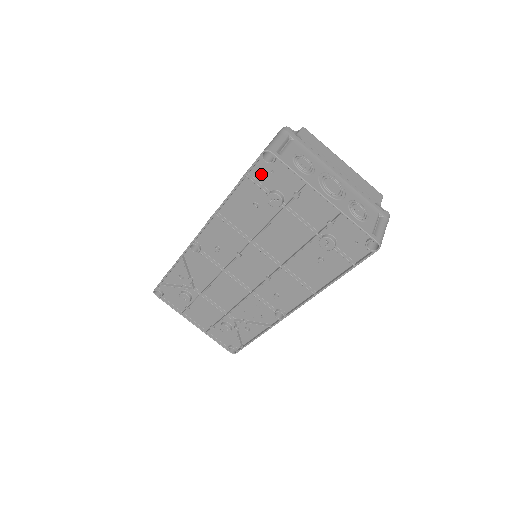
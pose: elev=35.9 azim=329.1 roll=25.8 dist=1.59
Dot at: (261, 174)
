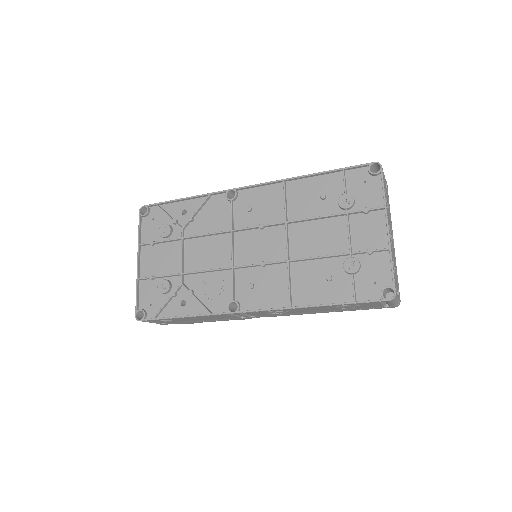
Dot at: (354, 178)
